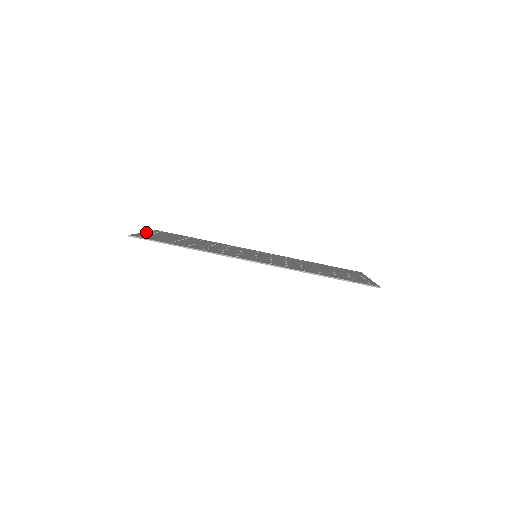
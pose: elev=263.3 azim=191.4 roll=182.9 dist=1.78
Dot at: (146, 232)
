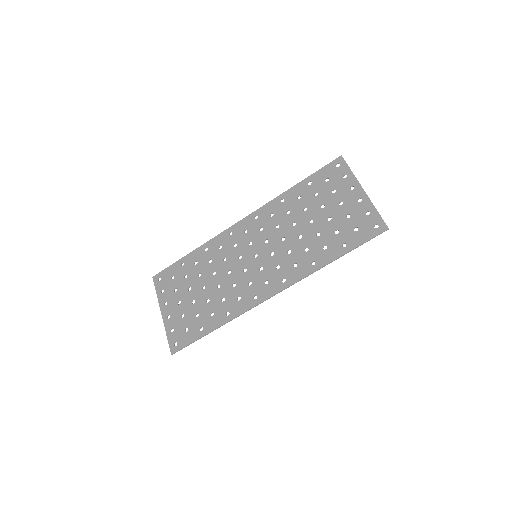
Dot at: (161, 311)
